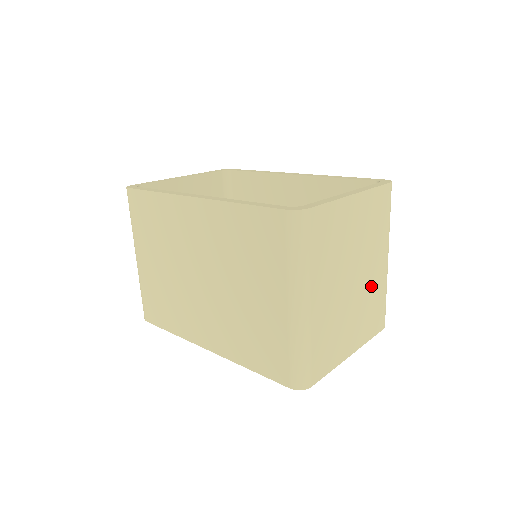
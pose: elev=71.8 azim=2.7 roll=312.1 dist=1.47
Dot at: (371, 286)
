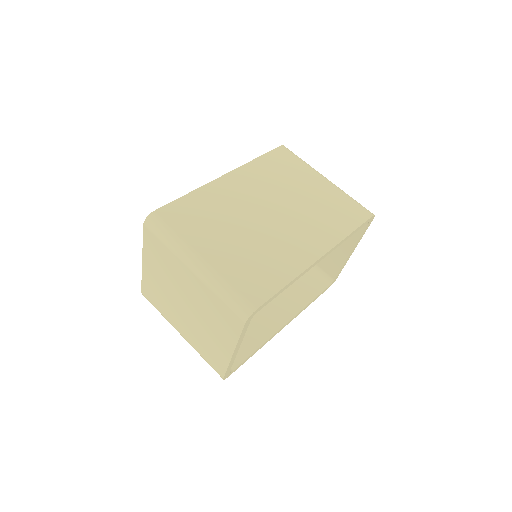
Dot at: occluded
